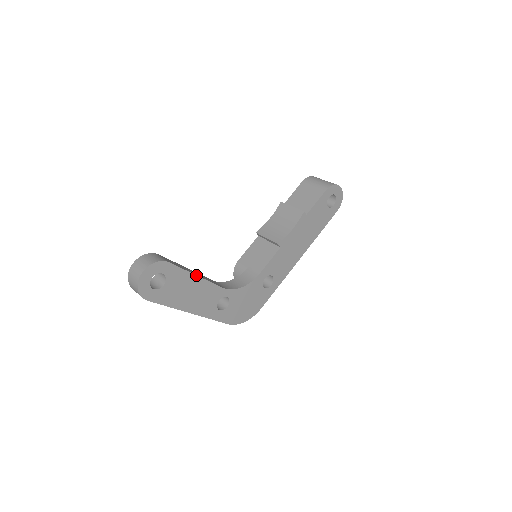
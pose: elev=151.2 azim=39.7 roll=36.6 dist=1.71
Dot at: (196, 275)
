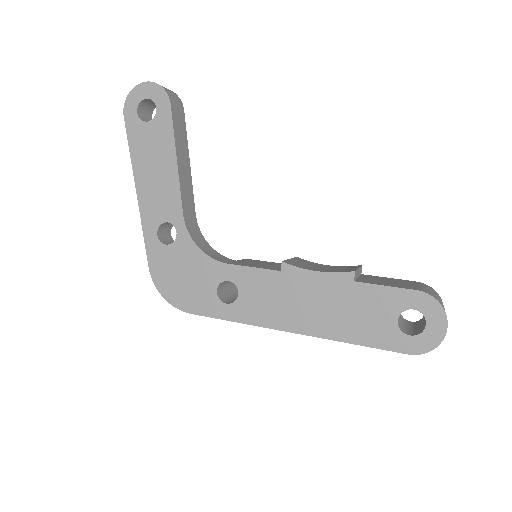
Dot at: (177, 156)
